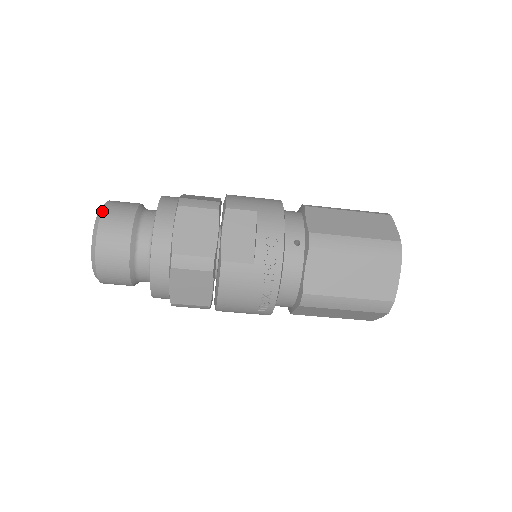
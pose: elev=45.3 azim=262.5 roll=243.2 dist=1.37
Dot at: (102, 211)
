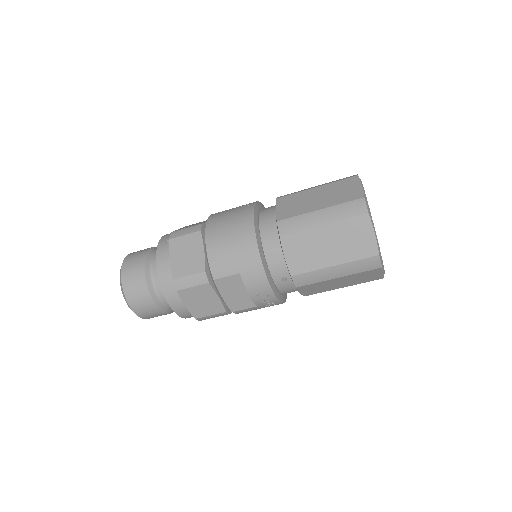
Dot at: (126, 299)
